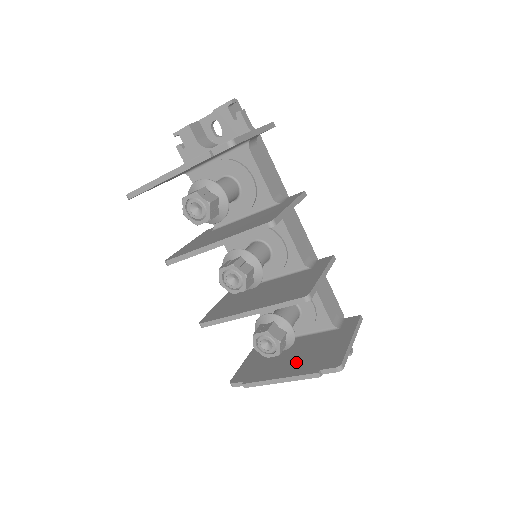
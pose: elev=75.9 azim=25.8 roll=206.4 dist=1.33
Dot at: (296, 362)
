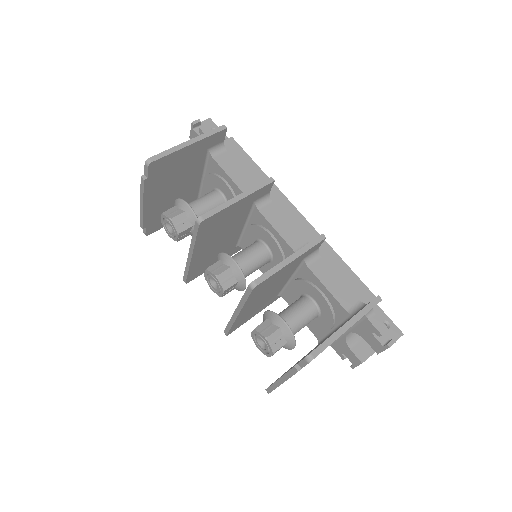
Dot at: occluded
